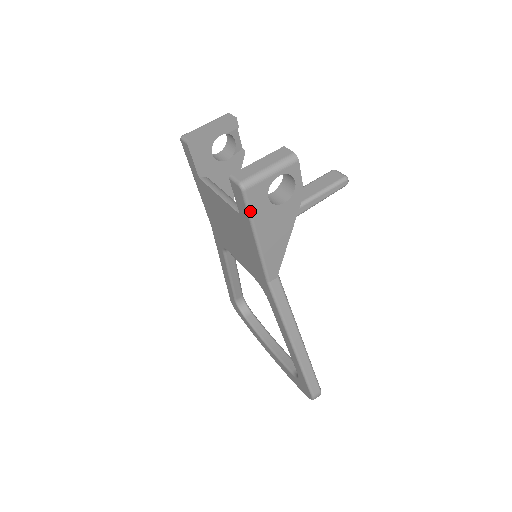
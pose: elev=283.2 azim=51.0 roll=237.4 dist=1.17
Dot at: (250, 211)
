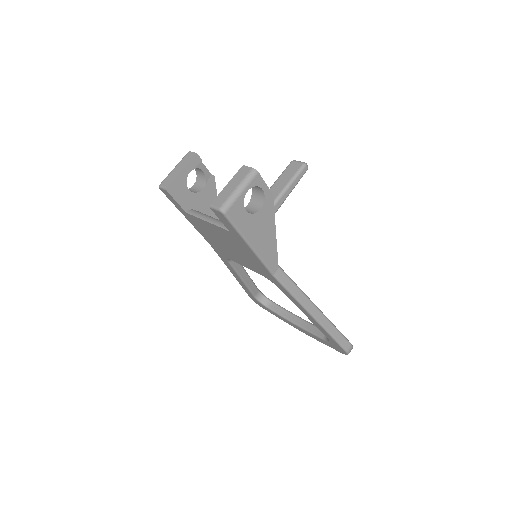
Dot at: (236, 227)
